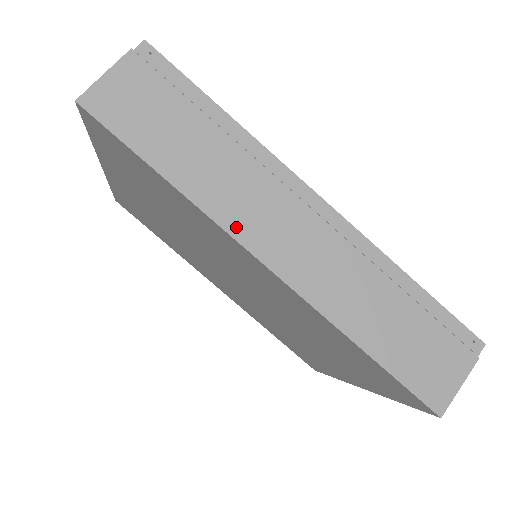
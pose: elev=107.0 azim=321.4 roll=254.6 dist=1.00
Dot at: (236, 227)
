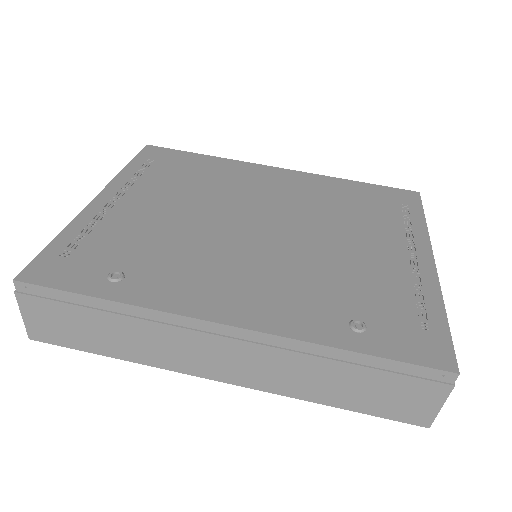
Dot at: (181, 368)
